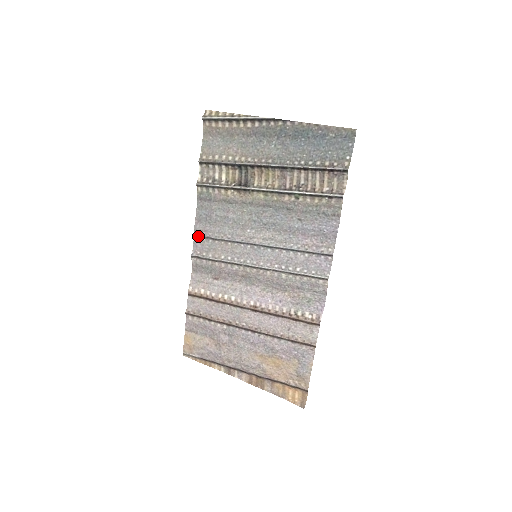
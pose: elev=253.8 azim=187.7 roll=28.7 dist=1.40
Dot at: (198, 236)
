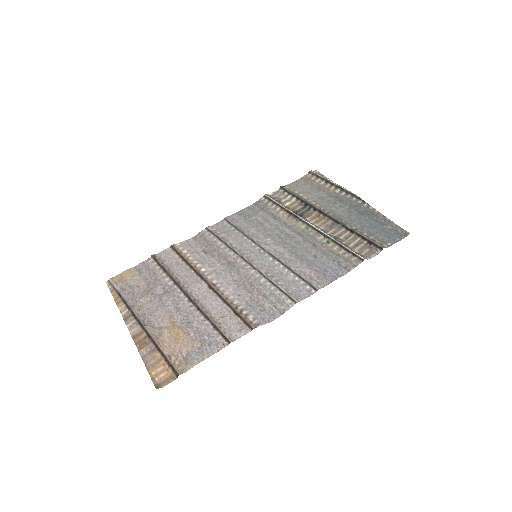
Dot at: (227, 220)
